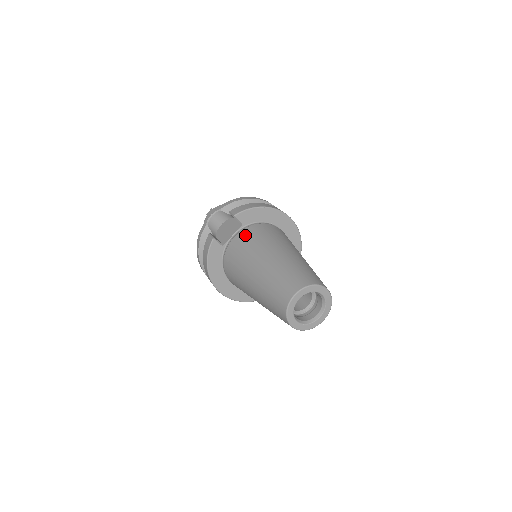
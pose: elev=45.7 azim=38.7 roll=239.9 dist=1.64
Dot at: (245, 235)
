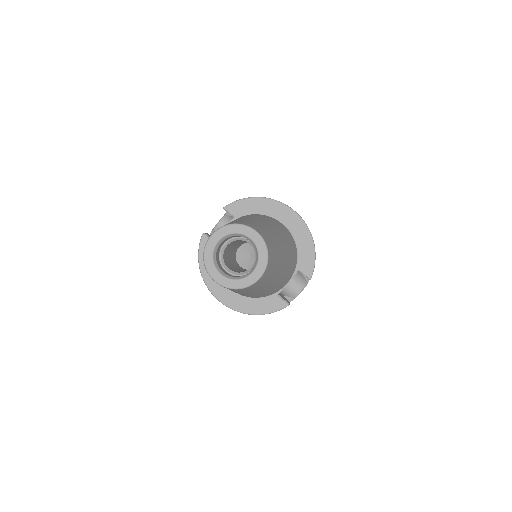
Dot at: occluded
